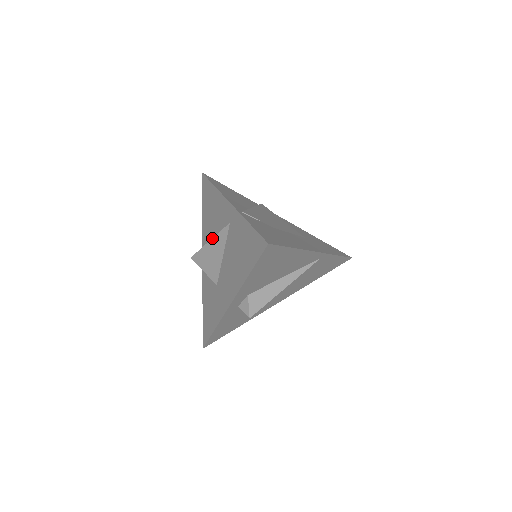
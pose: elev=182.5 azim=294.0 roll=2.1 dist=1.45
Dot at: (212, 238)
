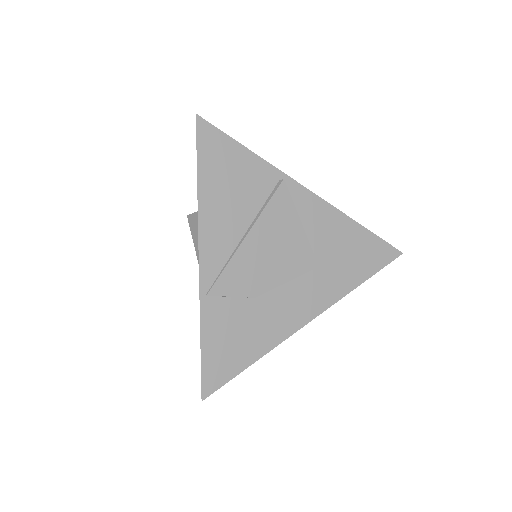
Dot at: occluded
